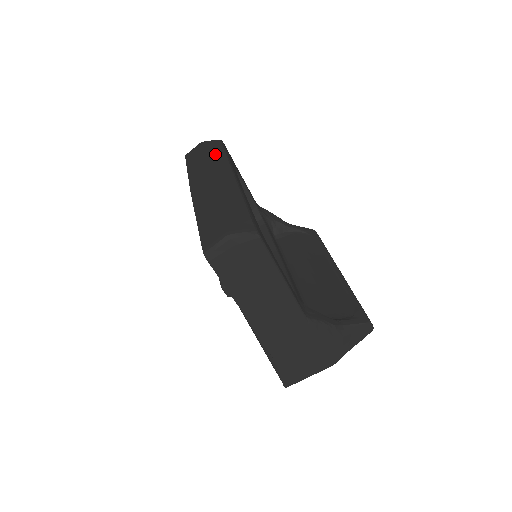
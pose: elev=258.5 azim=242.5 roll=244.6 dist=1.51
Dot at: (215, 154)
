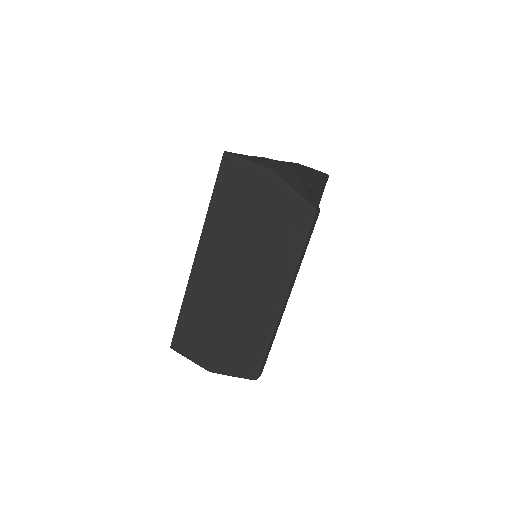
Dot at: occluded
